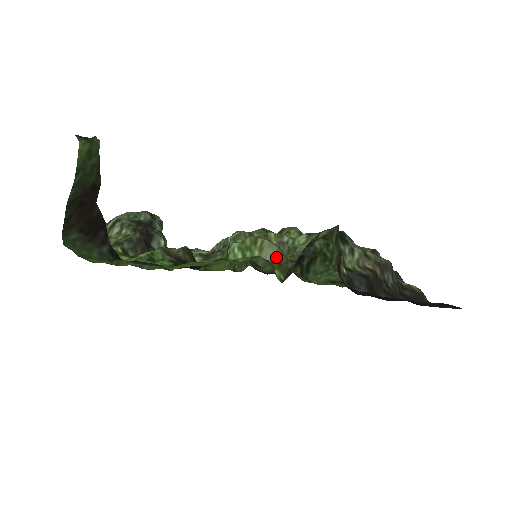
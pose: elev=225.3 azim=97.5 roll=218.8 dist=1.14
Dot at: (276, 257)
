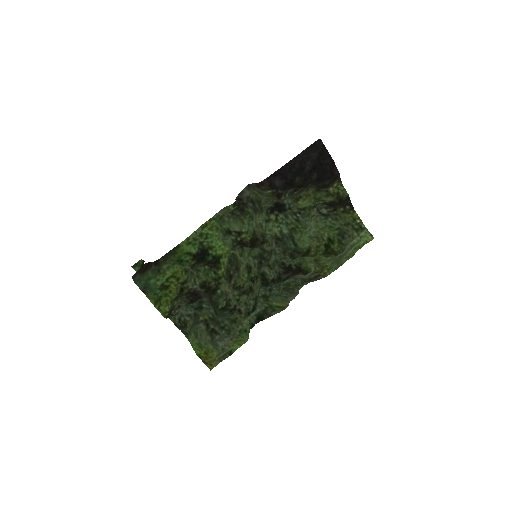
Dot at: occluded
